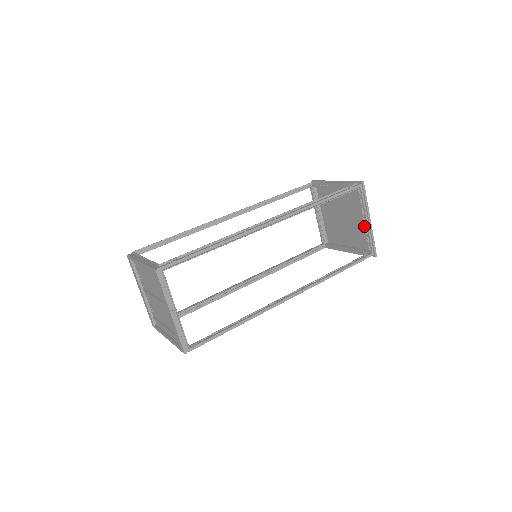
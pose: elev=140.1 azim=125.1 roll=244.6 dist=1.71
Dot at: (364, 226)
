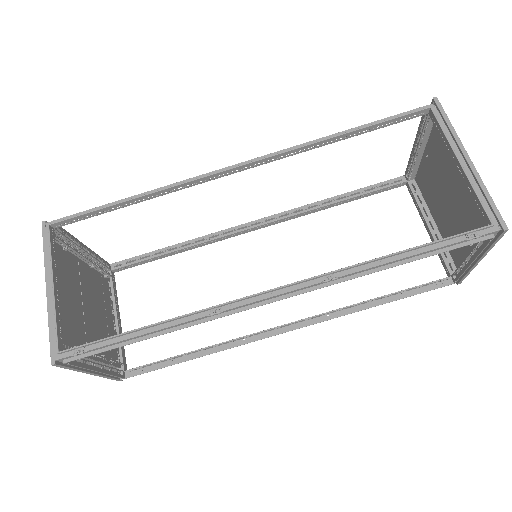
Dot at: (464, 259)
